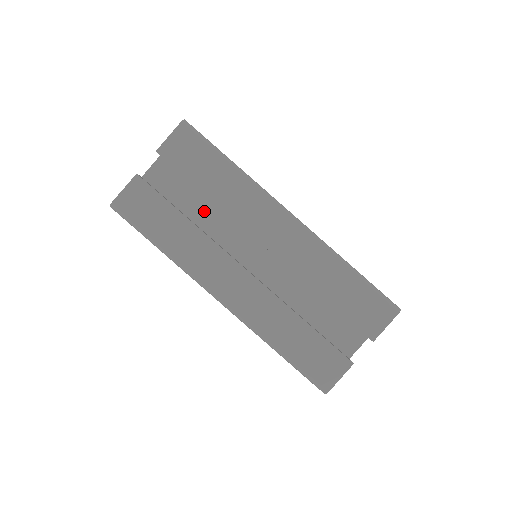
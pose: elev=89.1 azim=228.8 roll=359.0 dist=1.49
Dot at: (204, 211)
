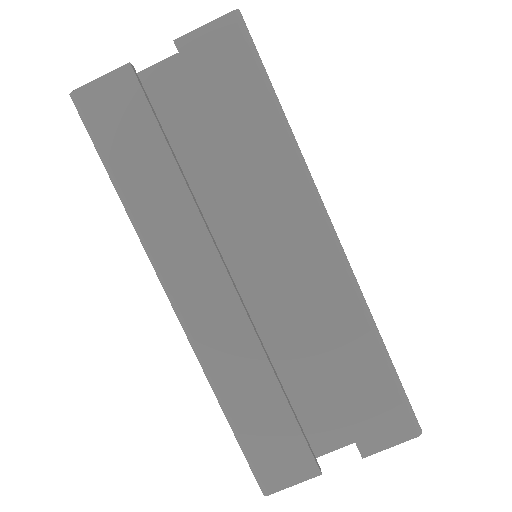
Dot at: (209, 165)
